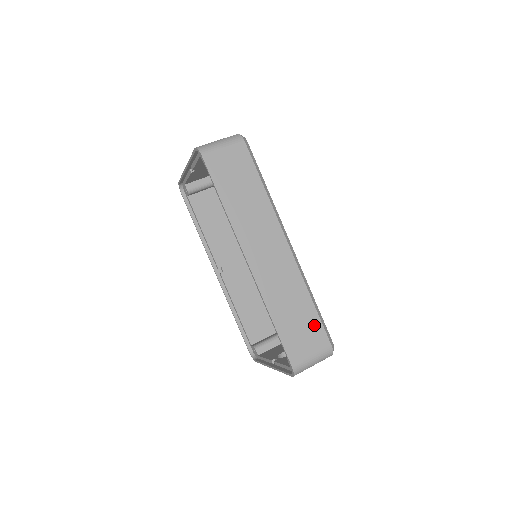
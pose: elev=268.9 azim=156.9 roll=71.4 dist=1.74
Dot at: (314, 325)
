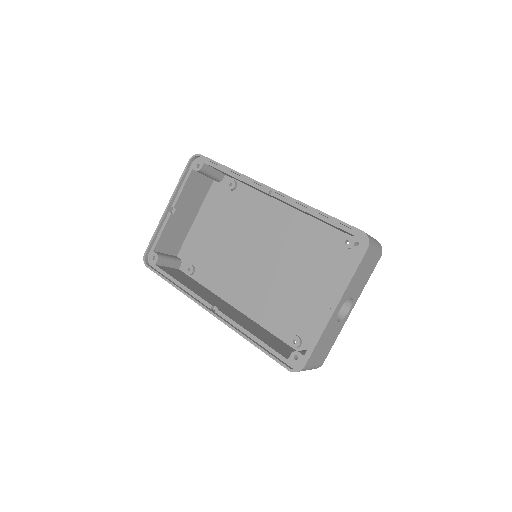
Dot at: occluded
